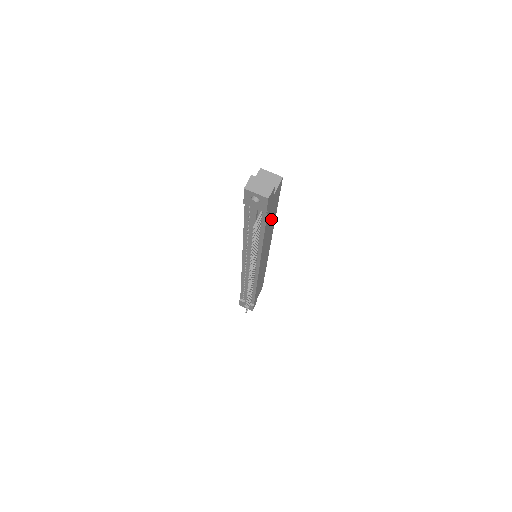
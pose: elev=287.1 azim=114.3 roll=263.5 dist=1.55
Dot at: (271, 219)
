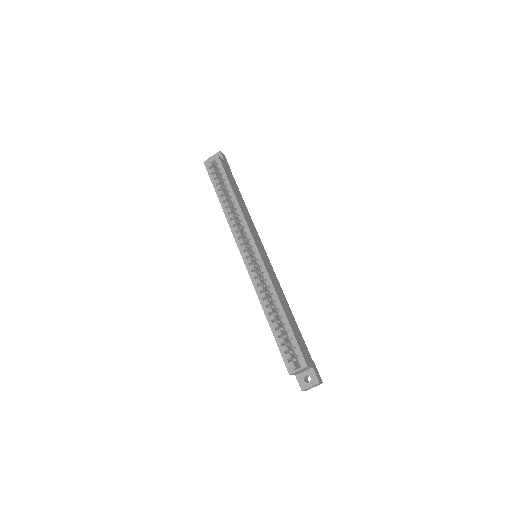
Dot at: (291, 322)
